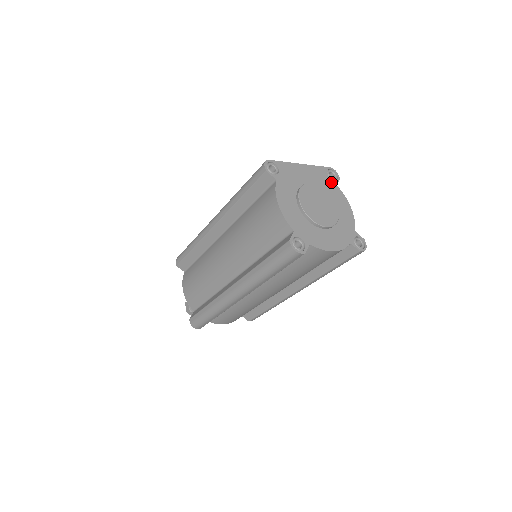
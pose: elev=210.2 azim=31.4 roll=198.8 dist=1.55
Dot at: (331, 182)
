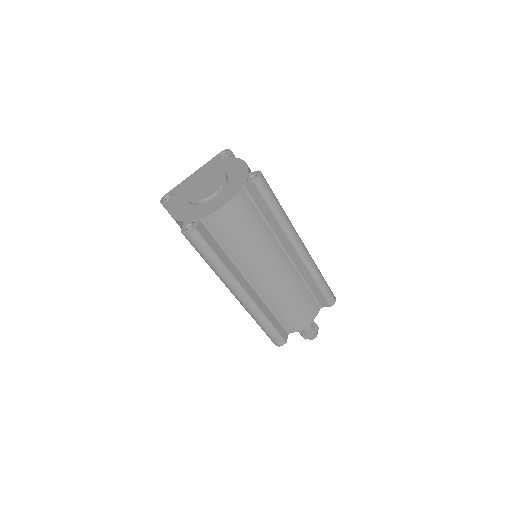
Dot at: (222, 161)
